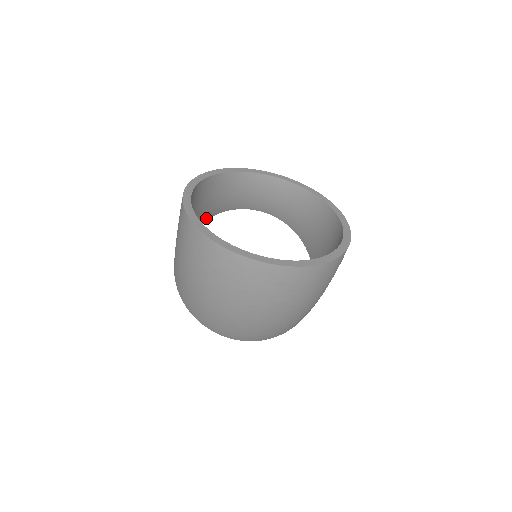
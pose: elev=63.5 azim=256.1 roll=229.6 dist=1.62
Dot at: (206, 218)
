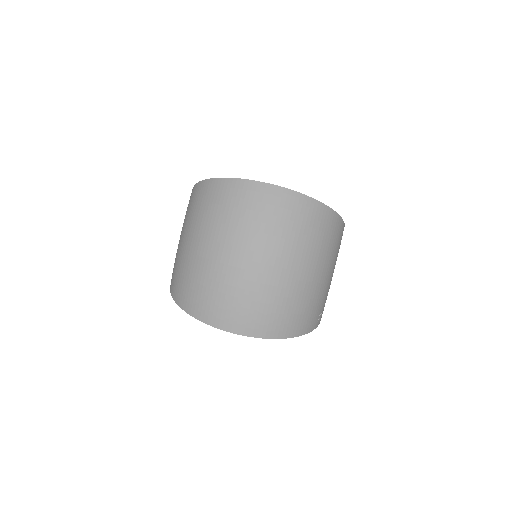
Dot at: occluded
